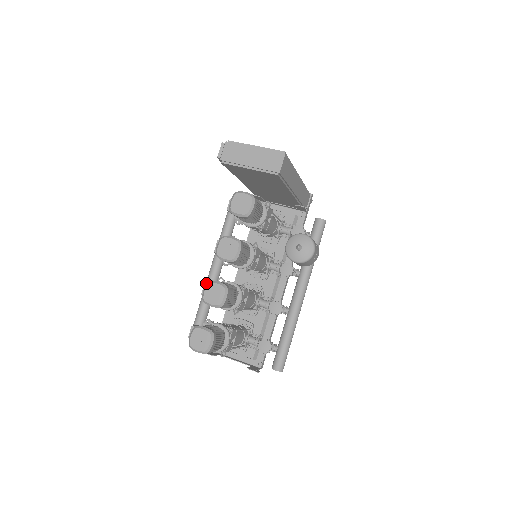
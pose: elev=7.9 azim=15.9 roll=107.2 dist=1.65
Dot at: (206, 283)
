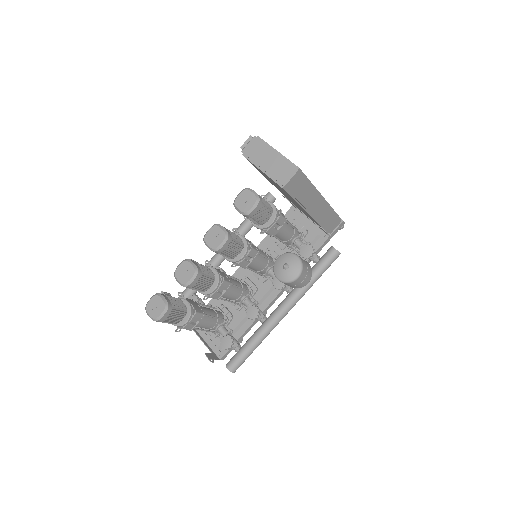
Dot at: (190, 259)
